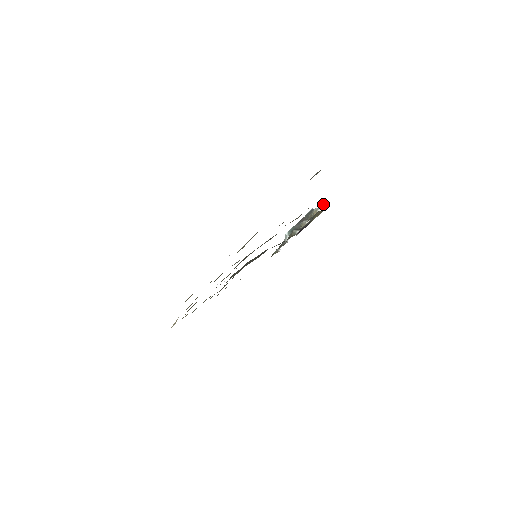
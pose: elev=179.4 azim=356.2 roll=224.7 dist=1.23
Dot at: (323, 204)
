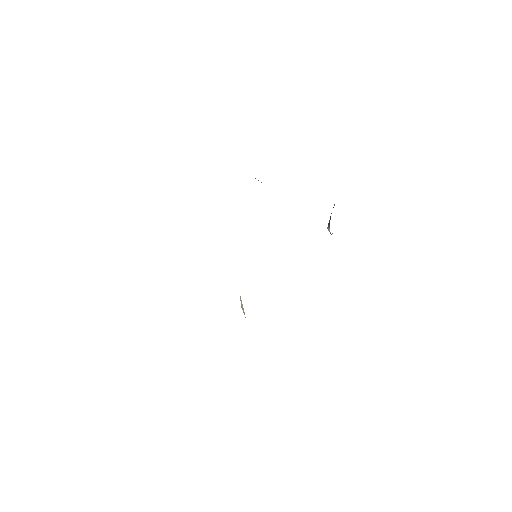
Dot at: occluded
